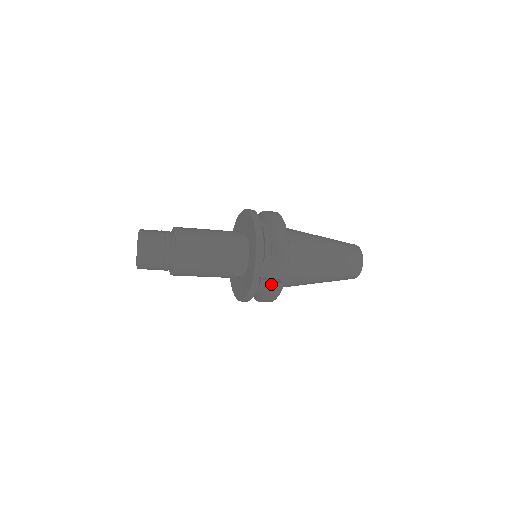
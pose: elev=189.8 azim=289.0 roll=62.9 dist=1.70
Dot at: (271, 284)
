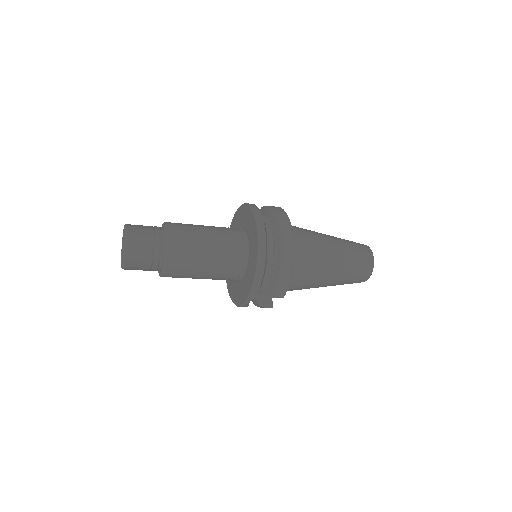
Dot at: (259, 306)
